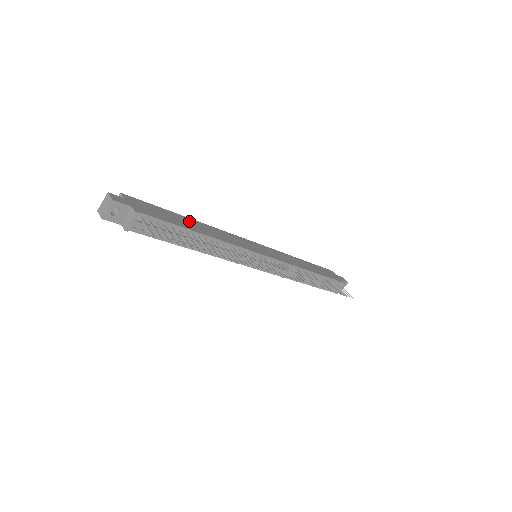
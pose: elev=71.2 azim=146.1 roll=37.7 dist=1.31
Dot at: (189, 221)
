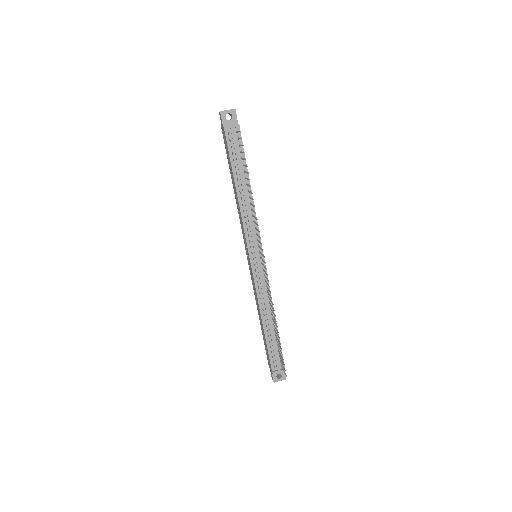
Dot at: occluded
